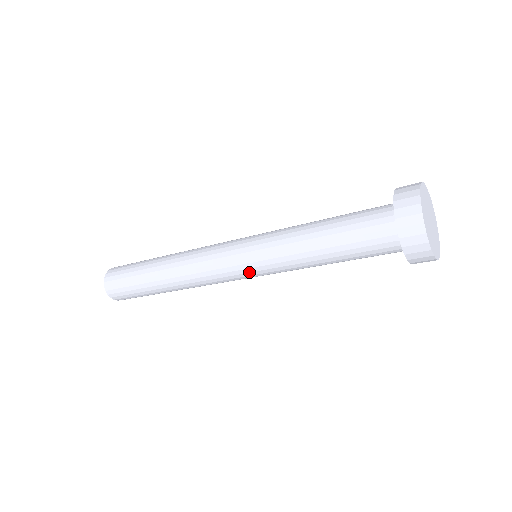
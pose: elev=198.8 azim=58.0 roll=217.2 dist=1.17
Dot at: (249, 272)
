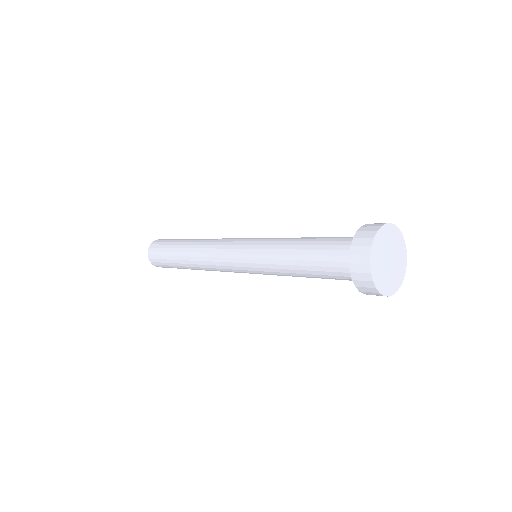
Dot at: (242, 262)
